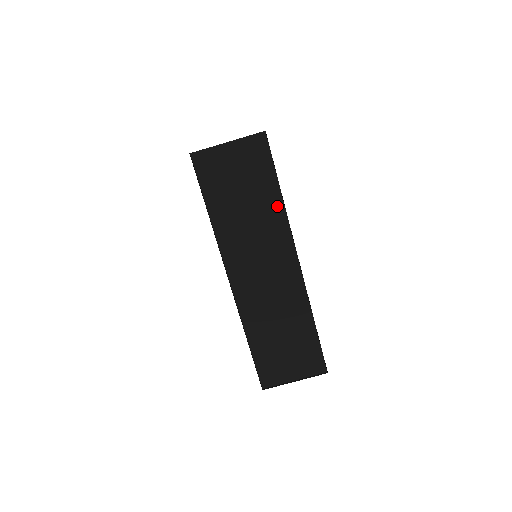
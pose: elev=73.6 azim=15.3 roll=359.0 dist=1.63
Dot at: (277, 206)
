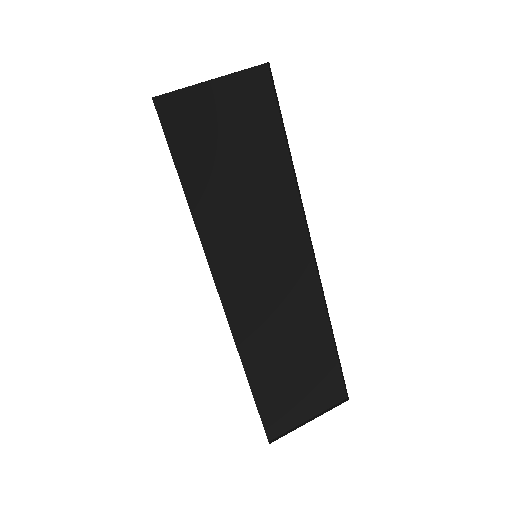
Dot at: (285, 179)
